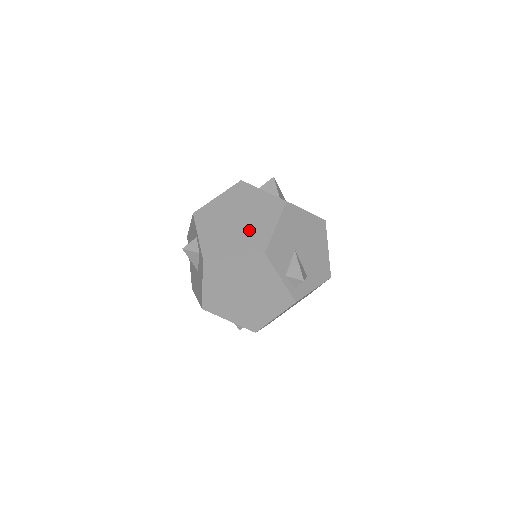
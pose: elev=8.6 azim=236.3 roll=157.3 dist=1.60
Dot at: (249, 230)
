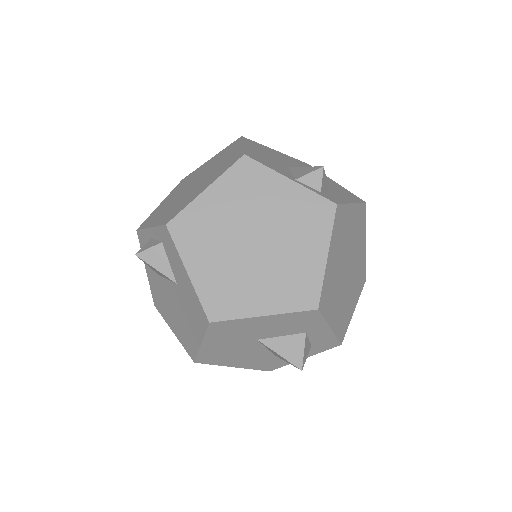
Dot at: (212, 171)
